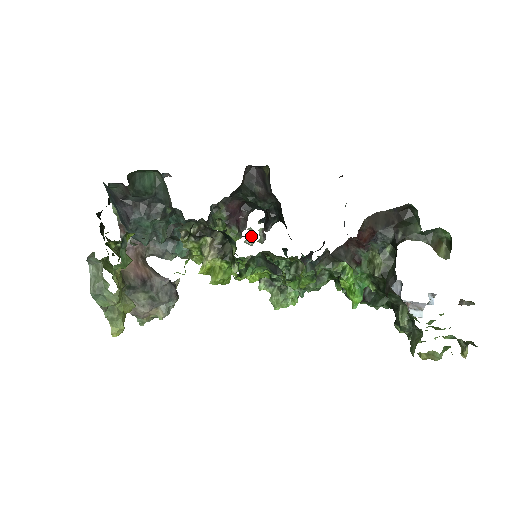
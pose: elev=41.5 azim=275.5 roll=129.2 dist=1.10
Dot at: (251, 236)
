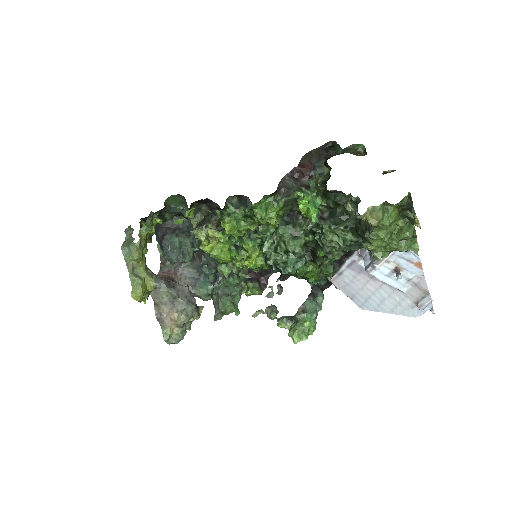
Dot at: (271, 291)
